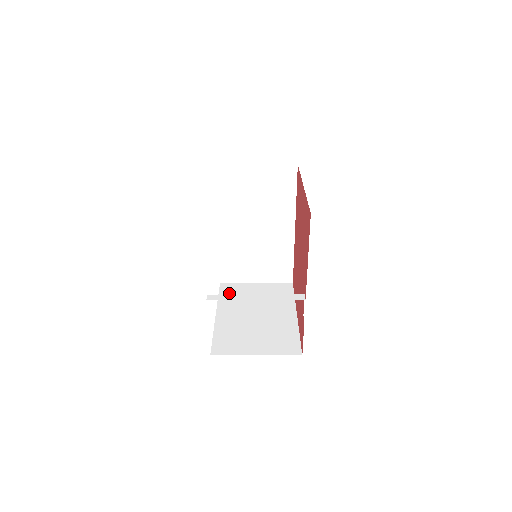
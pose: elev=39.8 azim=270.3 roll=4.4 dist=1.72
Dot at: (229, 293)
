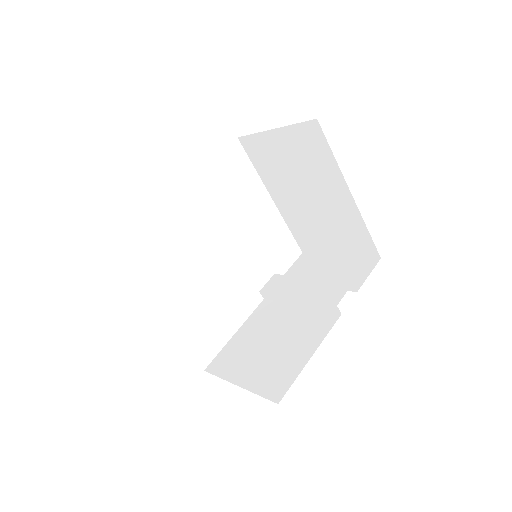
Dot at: (259, 158)
